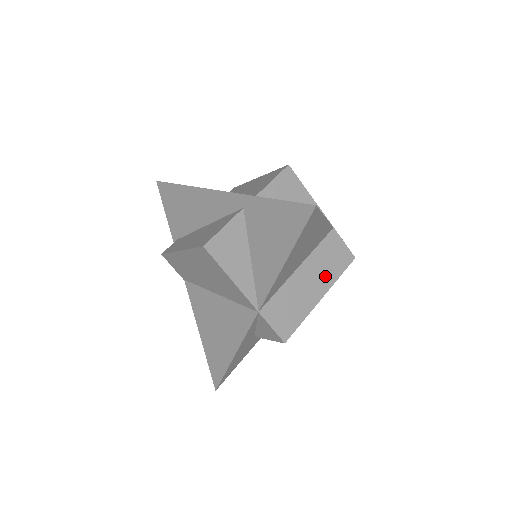
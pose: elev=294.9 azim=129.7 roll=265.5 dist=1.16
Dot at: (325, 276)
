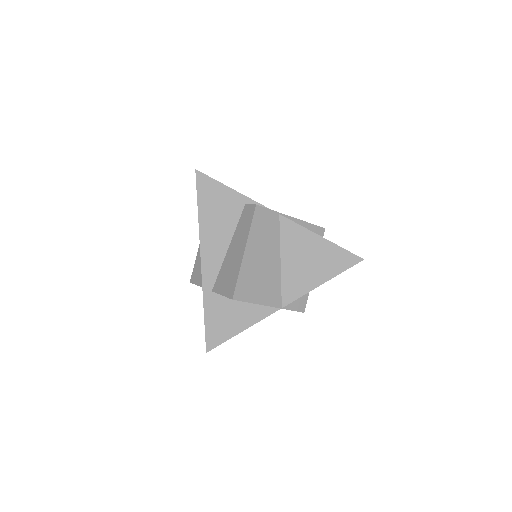
Dot at: occluded
